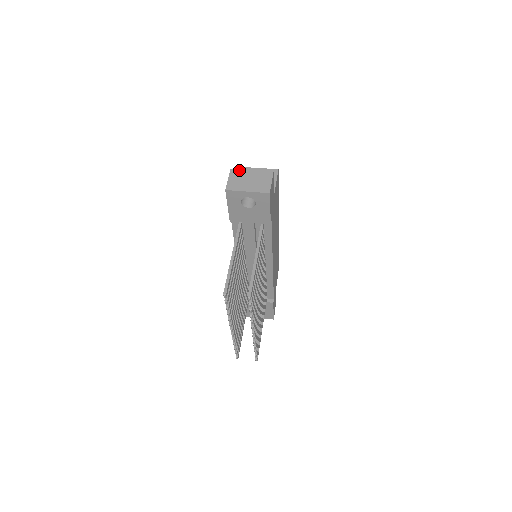
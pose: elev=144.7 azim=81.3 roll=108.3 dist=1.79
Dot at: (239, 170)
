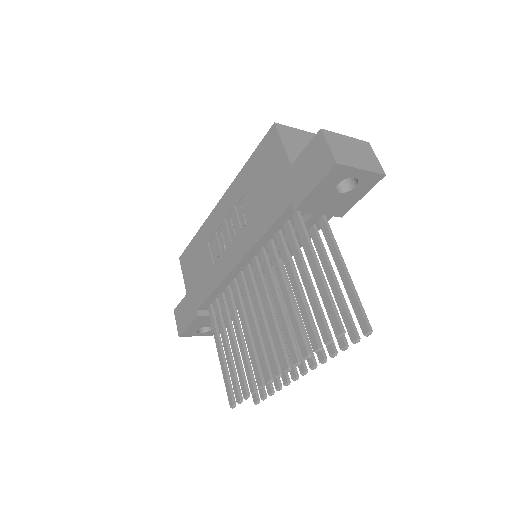
Dot at: (332, 132)
